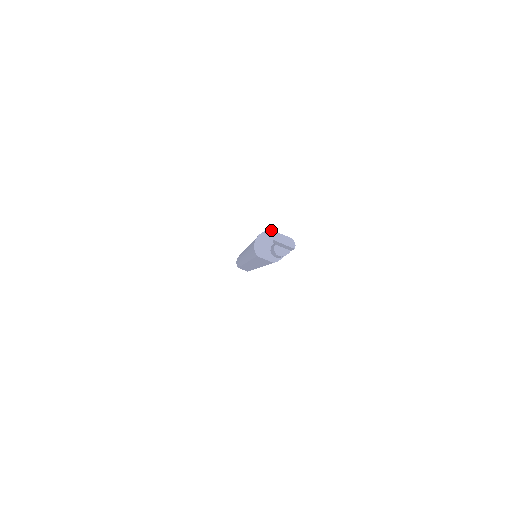
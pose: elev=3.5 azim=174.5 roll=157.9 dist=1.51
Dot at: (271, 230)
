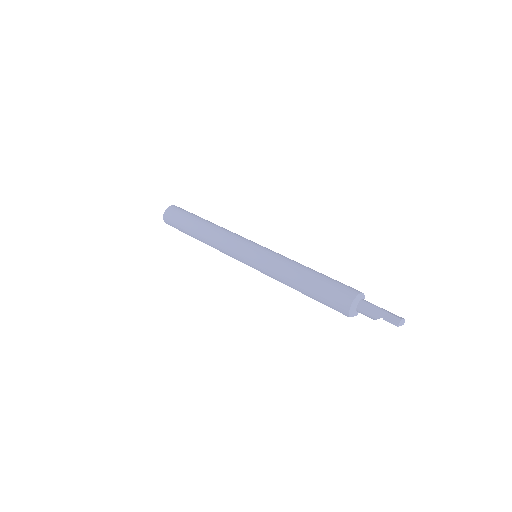
Dot at: (359, 293)
